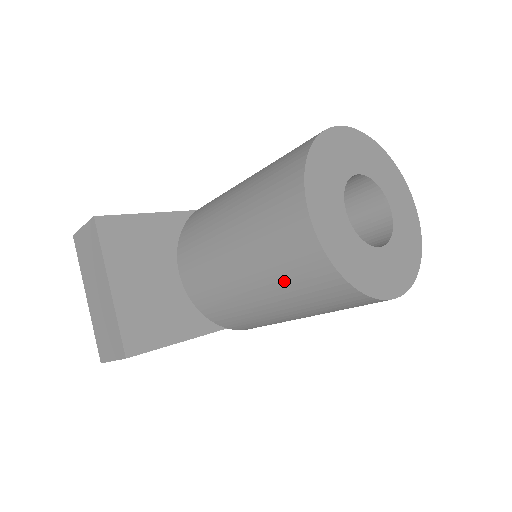
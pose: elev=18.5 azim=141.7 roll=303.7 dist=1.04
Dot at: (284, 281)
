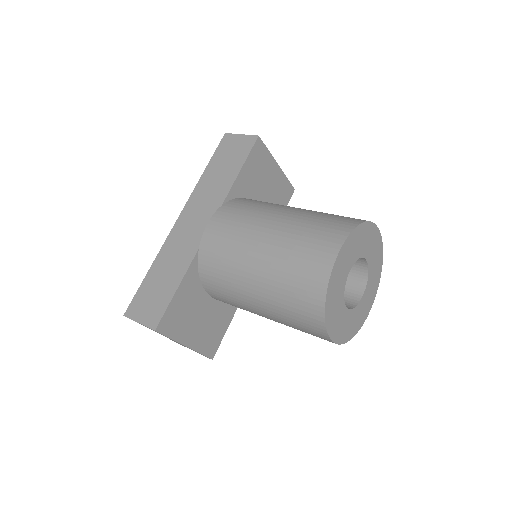
Dot at: occluded
